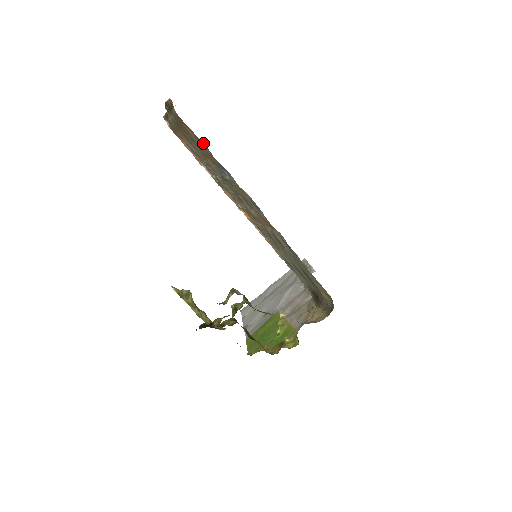
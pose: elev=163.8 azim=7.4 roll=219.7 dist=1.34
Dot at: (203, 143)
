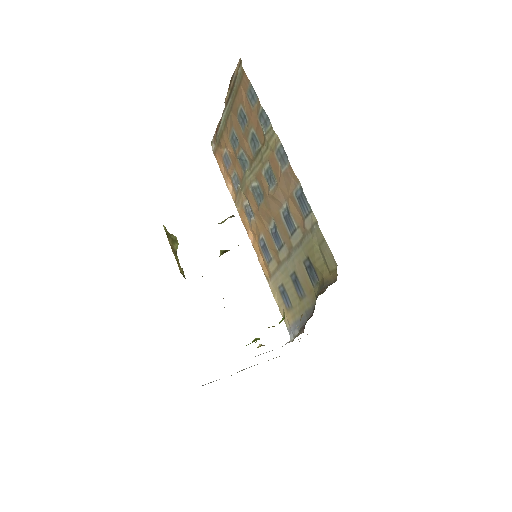
Dot at: occluded
